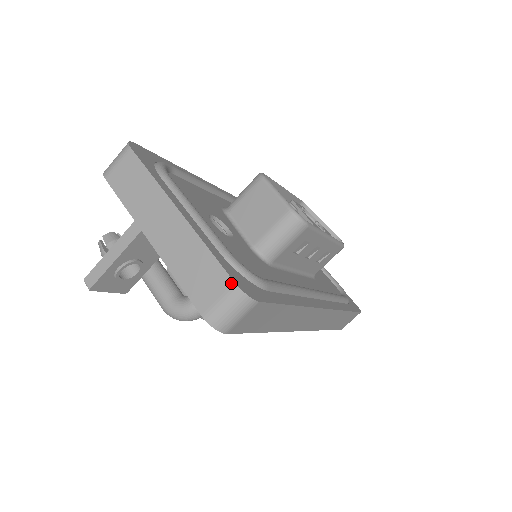
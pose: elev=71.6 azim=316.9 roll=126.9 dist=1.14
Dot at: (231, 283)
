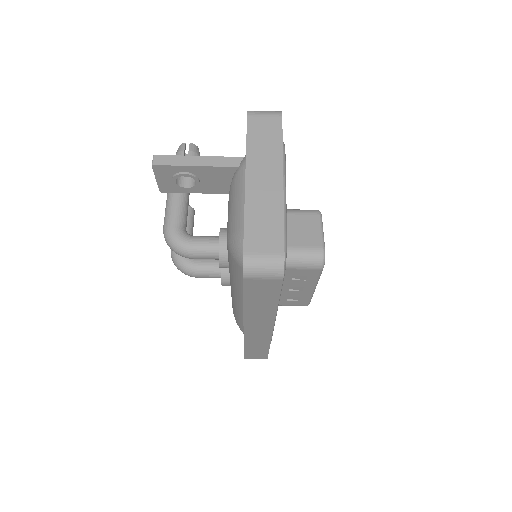
Dot at: (282, 252)
